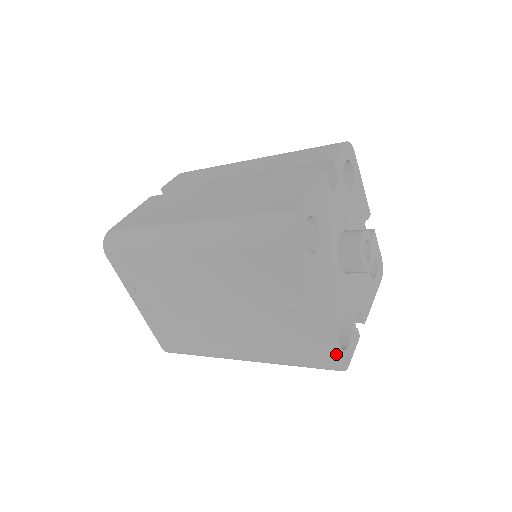
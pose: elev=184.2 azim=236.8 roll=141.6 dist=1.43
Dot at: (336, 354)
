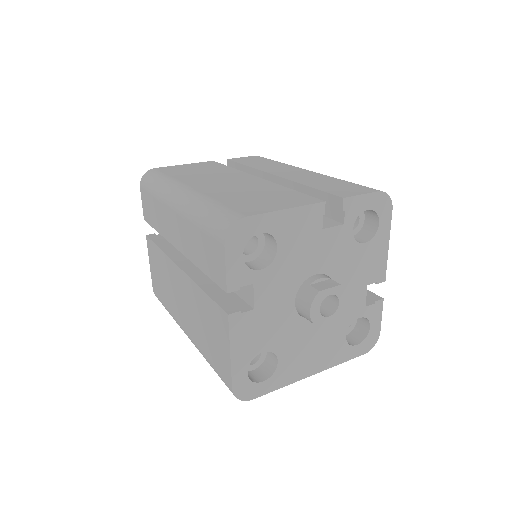
Dot at: (357, 354)
